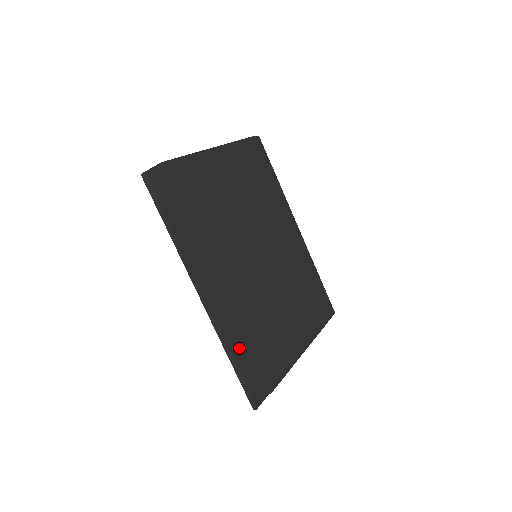
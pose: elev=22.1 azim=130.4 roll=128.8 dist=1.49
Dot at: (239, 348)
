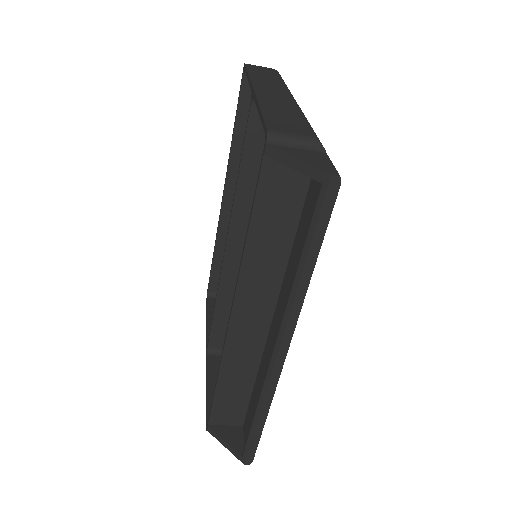
Dot at: occluded
